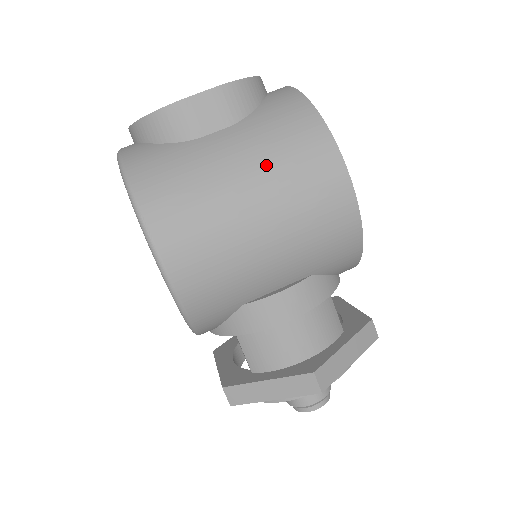
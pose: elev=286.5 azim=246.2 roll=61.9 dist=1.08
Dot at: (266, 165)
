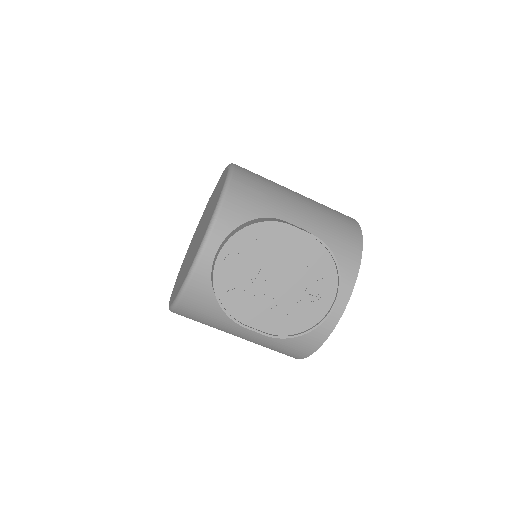
Dot at: occluded
